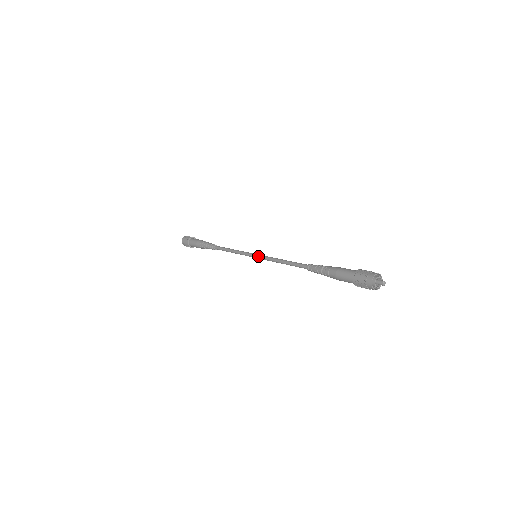
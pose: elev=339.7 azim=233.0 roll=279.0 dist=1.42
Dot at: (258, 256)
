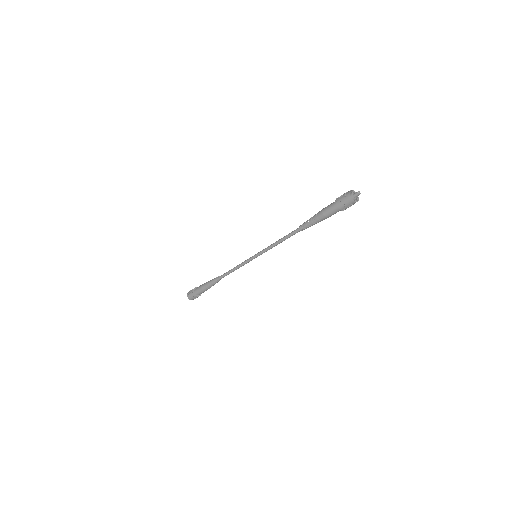
Dot at: (258, 254)
